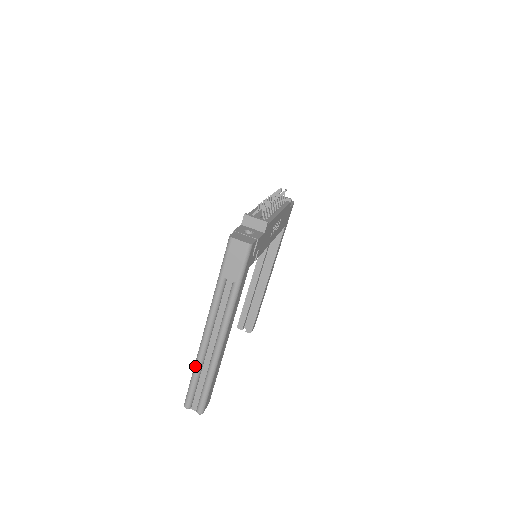
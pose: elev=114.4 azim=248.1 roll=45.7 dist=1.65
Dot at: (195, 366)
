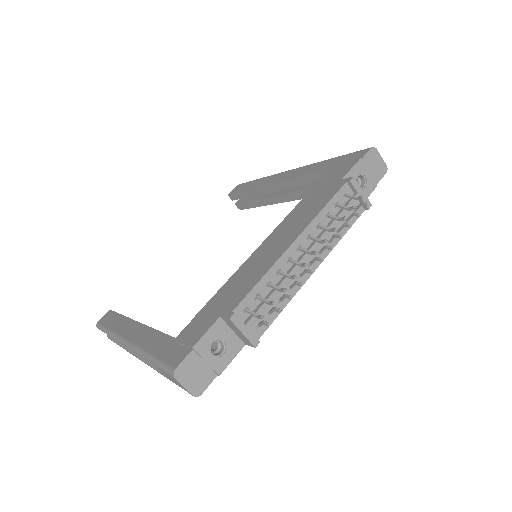
Dot at: (110, 334)
